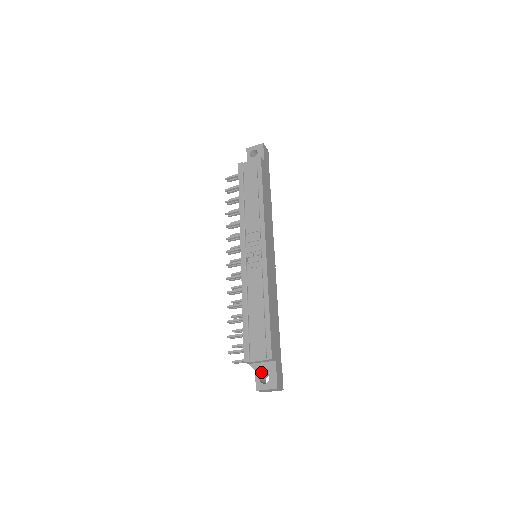
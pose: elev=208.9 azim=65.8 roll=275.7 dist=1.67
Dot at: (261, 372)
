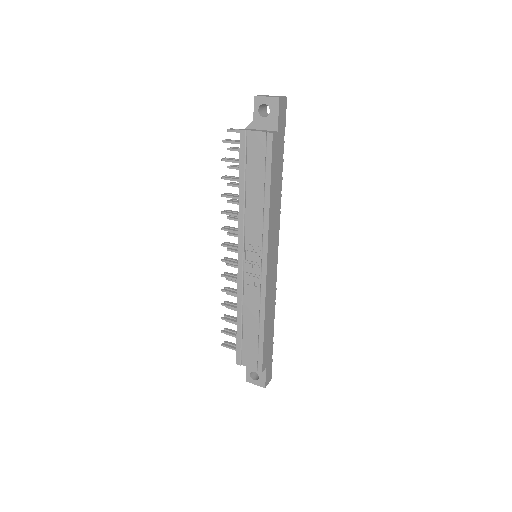
Dot at: (252, 370)
